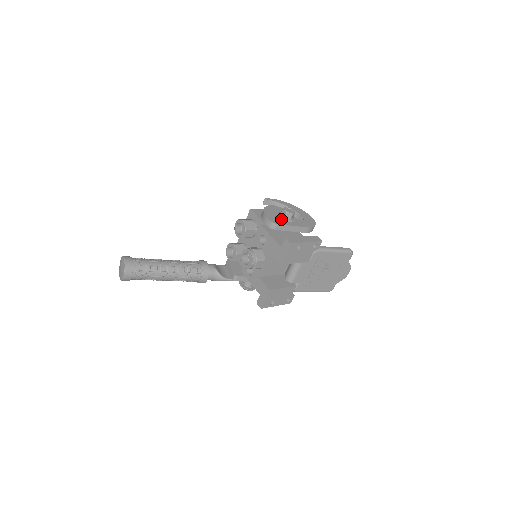
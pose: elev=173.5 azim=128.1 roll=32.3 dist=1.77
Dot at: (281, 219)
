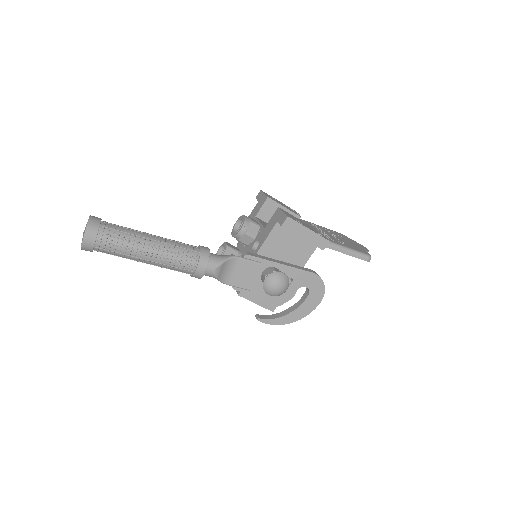
Dot at: occluded
